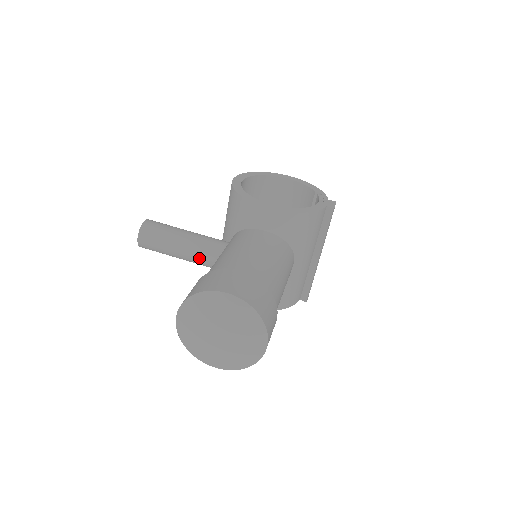
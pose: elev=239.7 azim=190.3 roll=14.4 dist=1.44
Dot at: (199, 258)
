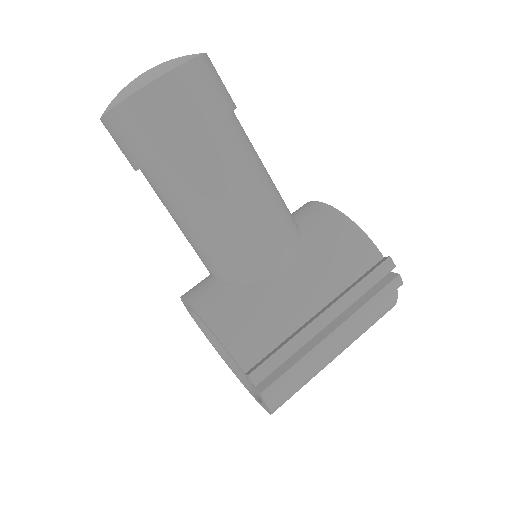
Dot at: occluded
